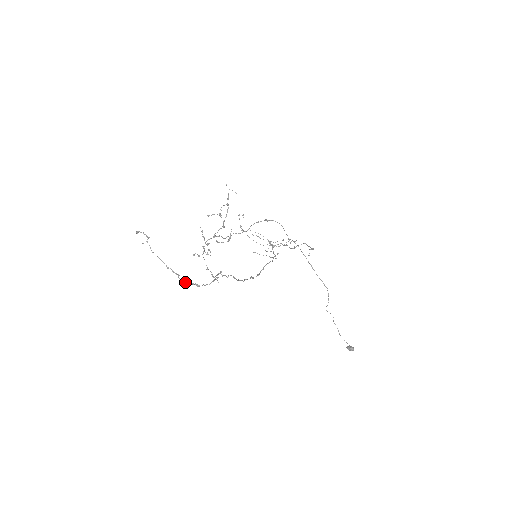
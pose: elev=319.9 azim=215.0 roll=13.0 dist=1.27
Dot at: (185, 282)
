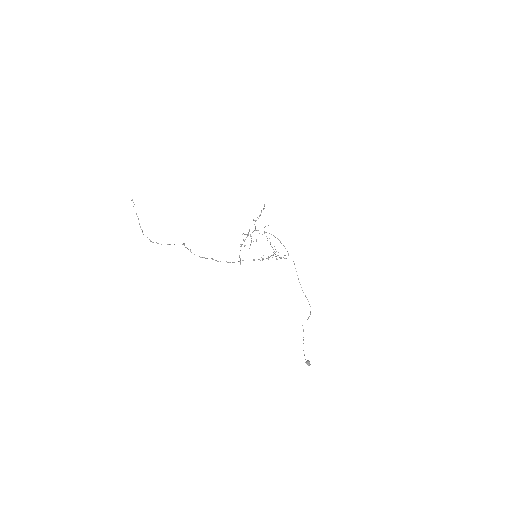
Dot at: occluded
